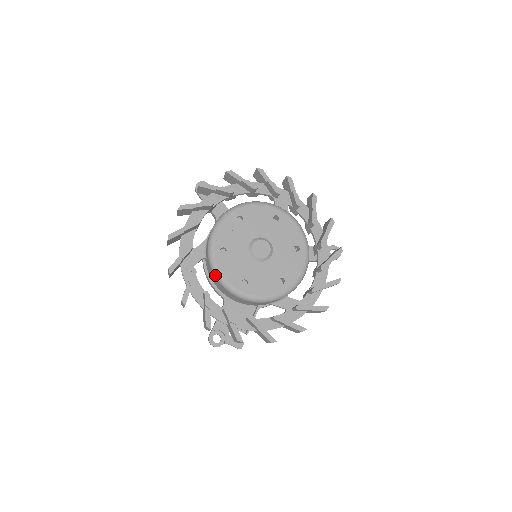
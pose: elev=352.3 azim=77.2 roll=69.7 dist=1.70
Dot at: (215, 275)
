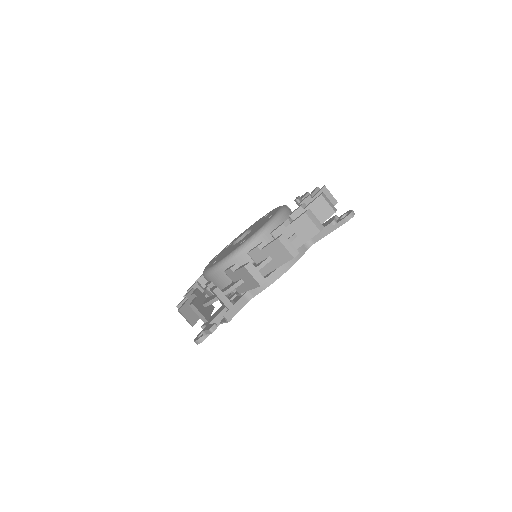
Dot at: occluded
